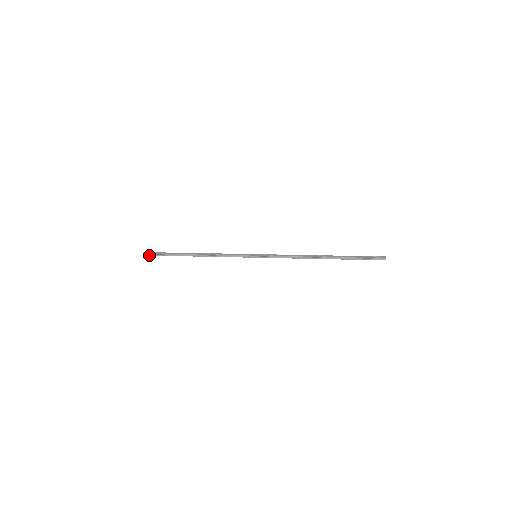
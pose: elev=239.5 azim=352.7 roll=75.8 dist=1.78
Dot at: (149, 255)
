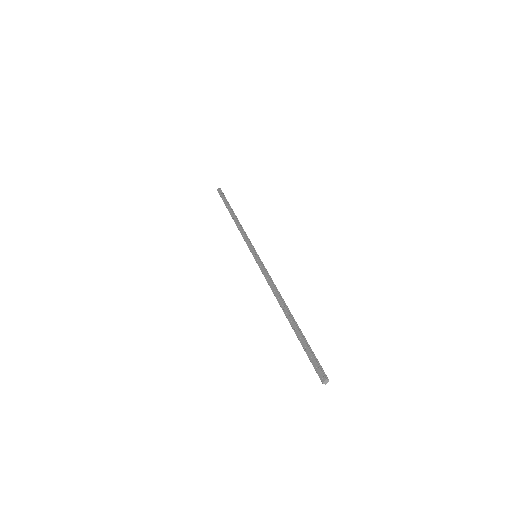
Dot at: occluded
